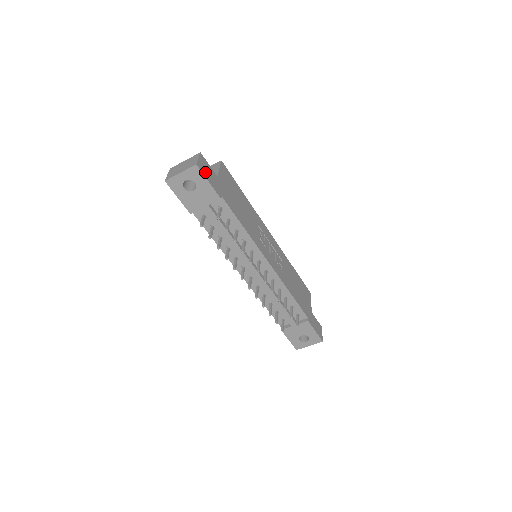
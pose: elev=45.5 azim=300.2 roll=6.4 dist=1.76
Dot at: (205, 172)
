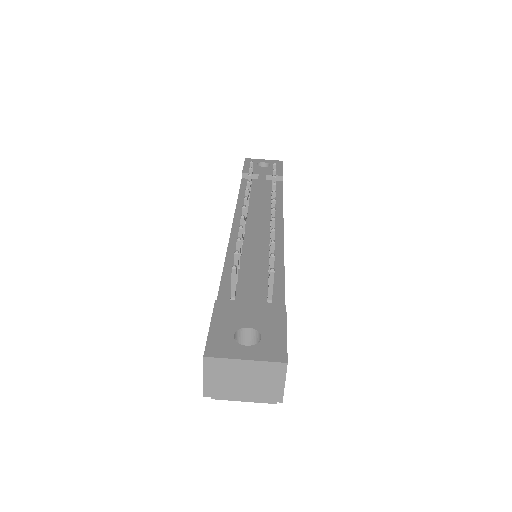
Dot at: occluded
